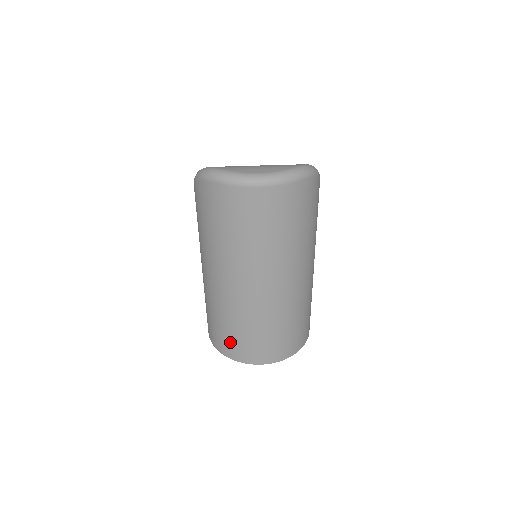
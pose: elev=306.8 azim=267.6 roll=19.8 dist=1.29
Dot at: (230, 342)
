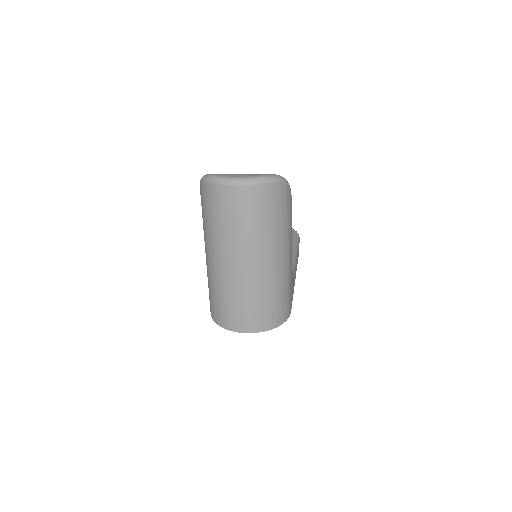
Dot at: (221, 312)
